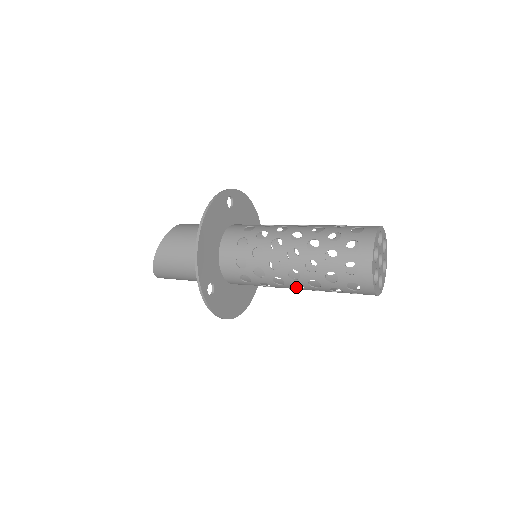
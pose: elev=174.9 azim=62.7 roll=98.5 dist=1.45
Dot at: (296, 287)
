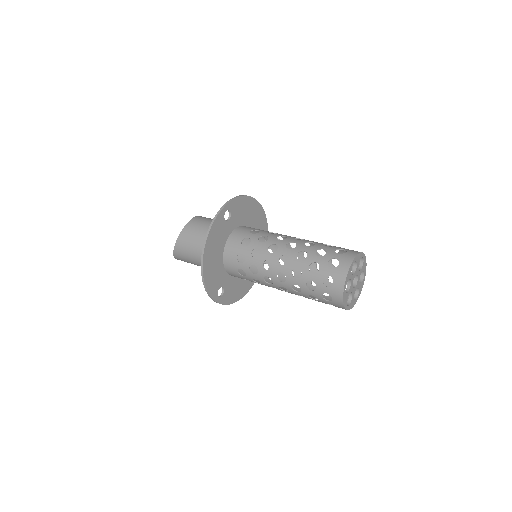
Dot at: occluded
